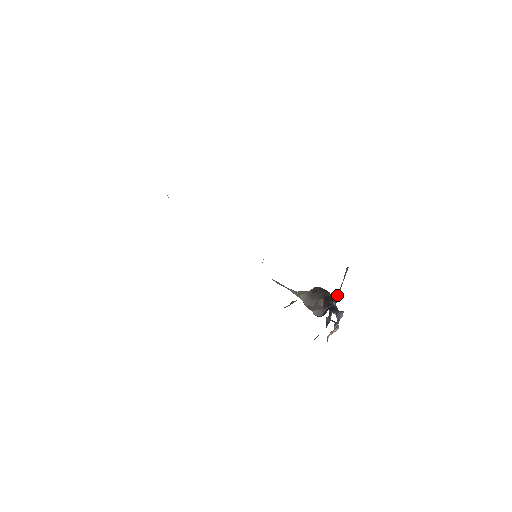
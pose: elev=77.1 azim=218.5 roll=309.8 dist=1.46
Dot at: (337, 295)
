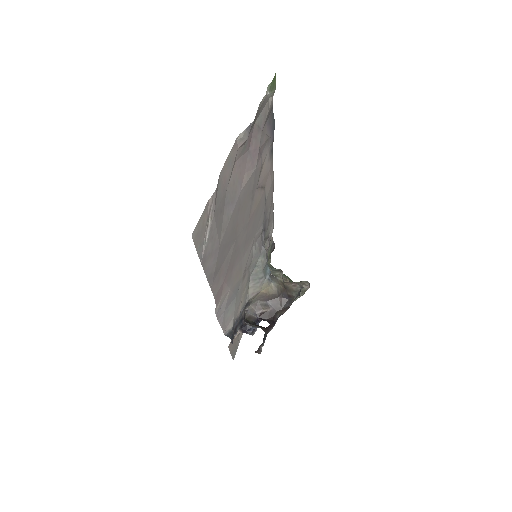
Dot at: (267, 327)
